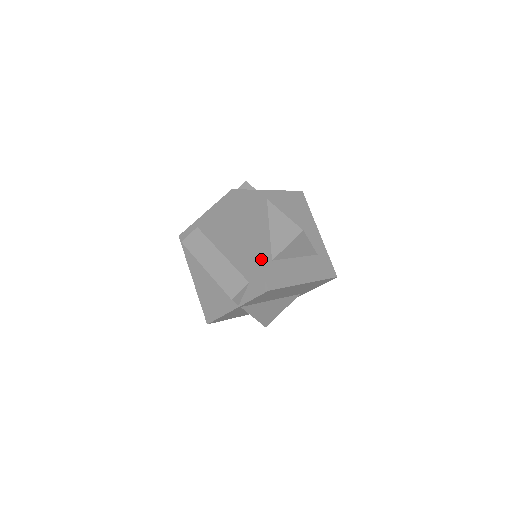
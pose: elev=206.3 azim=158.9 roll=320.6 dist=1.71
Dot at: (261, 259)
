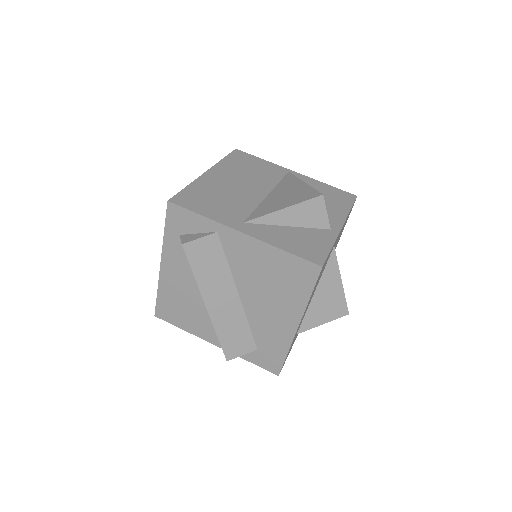
Dot at: occluded
